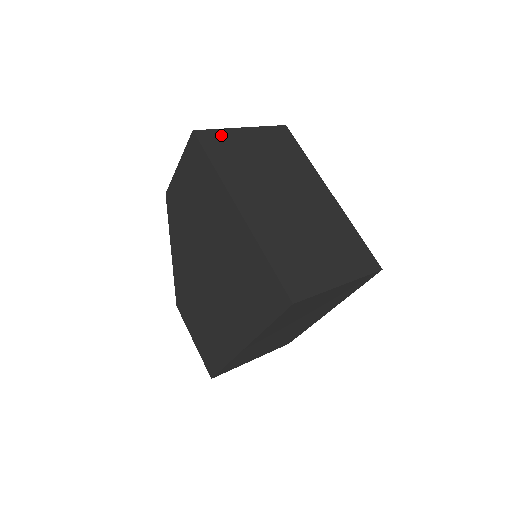
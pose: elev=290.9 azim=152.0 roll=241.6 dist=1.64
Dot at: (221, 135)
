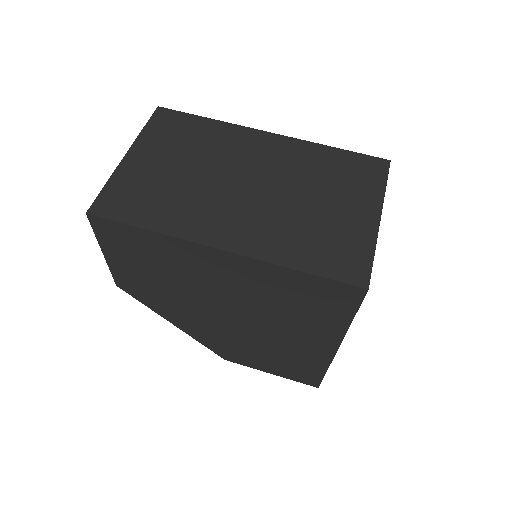
Dot at: (116, 187)
